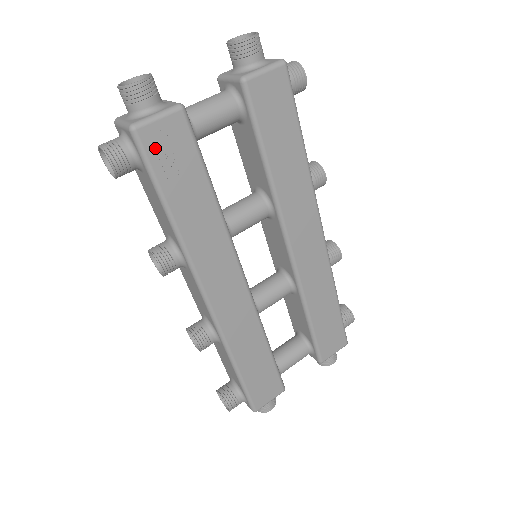
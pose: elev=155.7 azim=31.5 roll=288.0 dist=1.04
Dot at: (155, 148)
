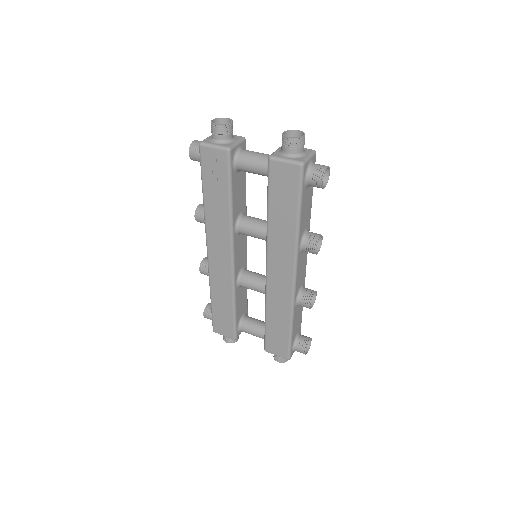
Dot at: (206, 160)
